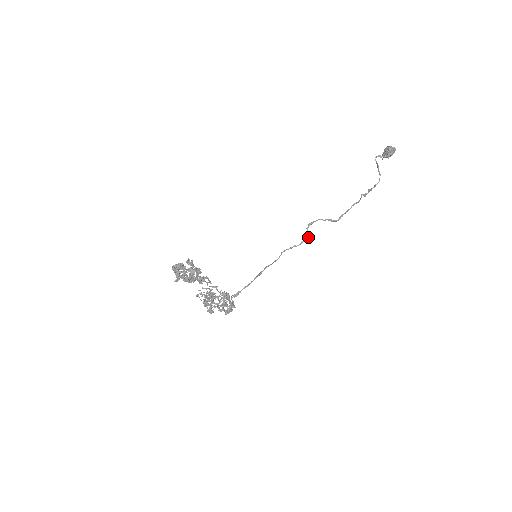
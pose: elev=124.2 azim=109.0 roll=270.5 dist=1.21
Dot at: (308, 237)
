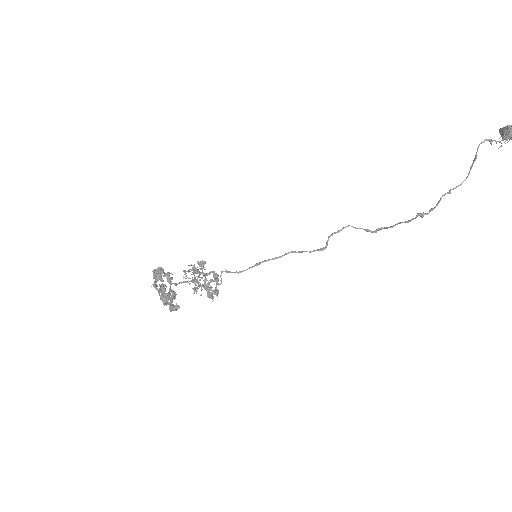
Dot at: (325, 248)
